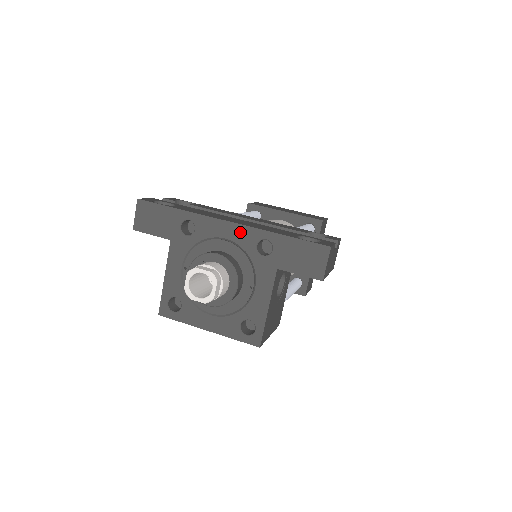
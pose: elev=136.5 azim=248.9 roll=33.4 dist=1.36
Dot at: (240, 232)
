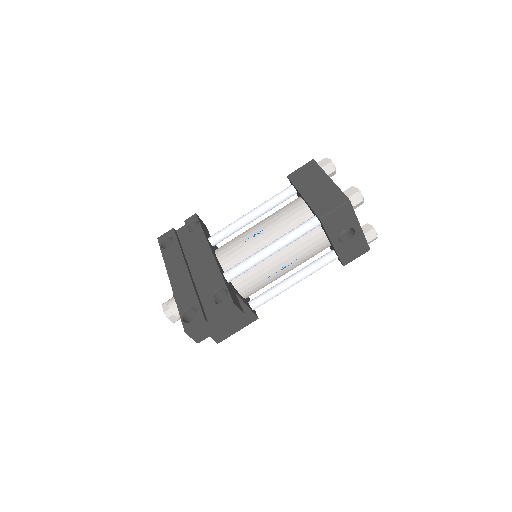
Dot at: occluded
